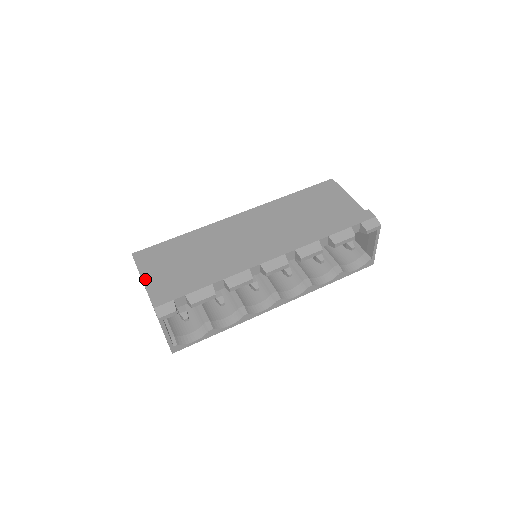
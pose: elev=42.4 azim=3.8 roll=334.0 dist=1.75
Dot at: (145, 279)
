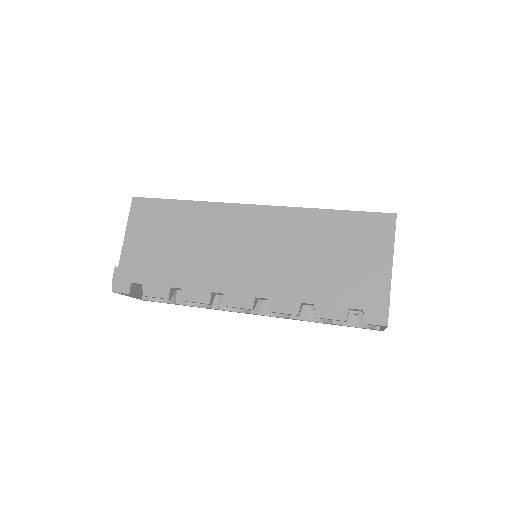
Dot at: (127, 238)
